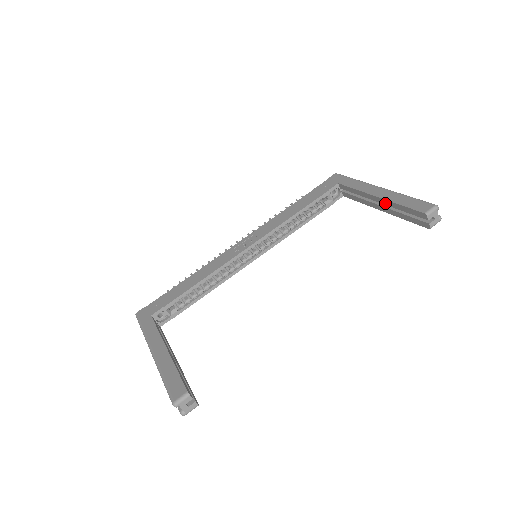
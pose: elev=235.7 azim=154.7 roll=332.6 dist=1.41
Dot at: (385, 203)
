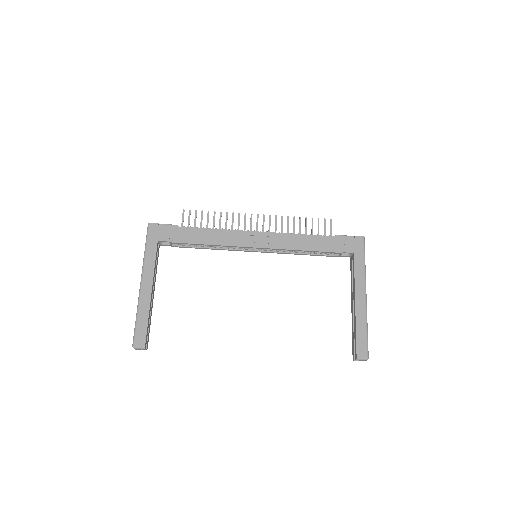
Dot at: (354, 314)
